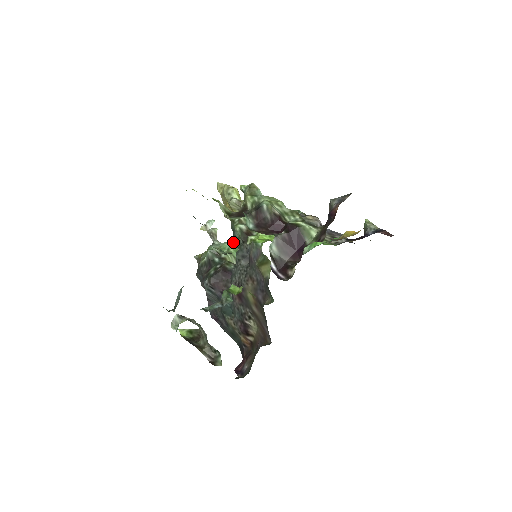
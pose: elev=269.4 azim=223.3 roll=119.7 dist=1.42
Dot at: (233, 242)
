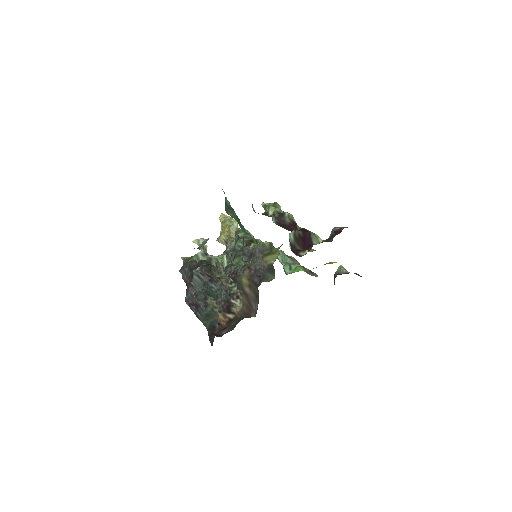
Dot at: (222, 256)
